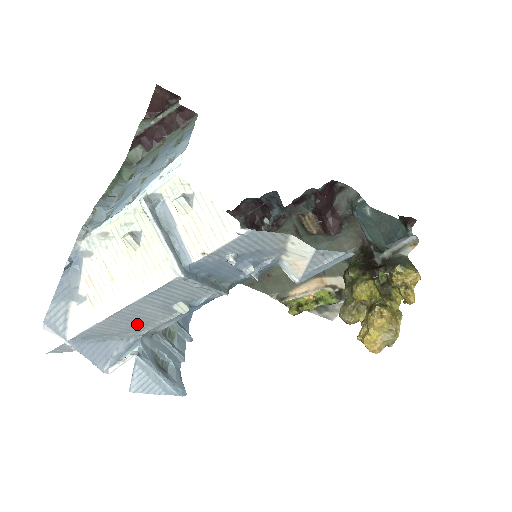
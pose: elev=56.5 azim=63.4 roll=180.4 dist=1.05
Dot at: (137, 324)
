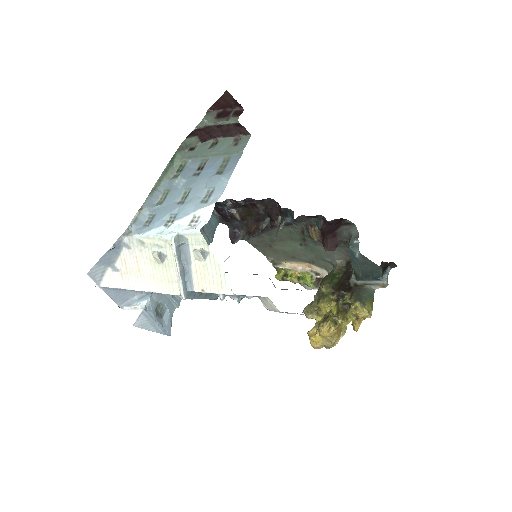
Dot at: occluded
